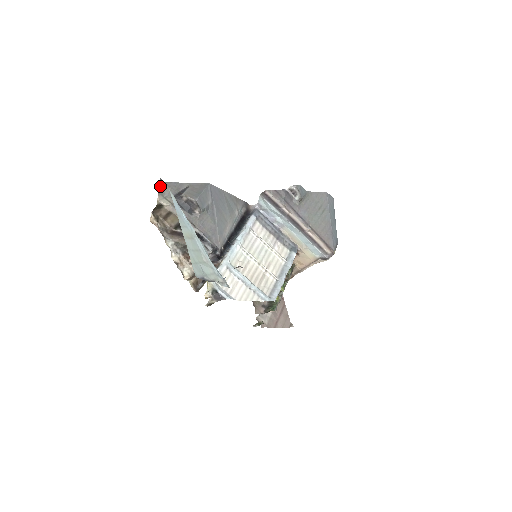
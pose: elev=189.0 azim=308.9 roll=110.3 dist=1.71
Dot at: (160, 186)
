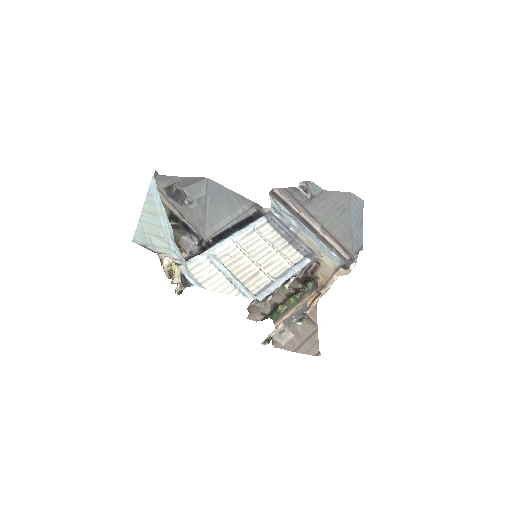
Dot at: (155, 178)
